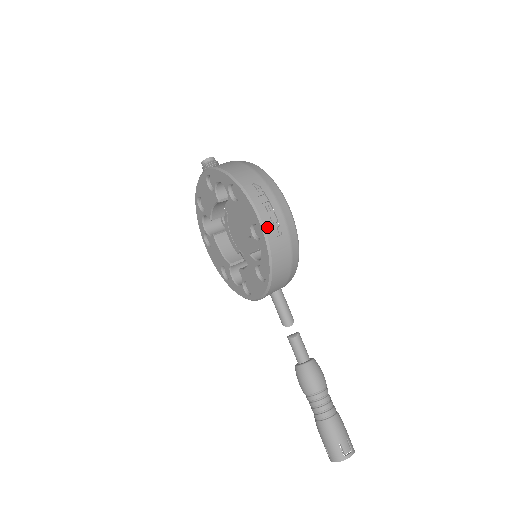
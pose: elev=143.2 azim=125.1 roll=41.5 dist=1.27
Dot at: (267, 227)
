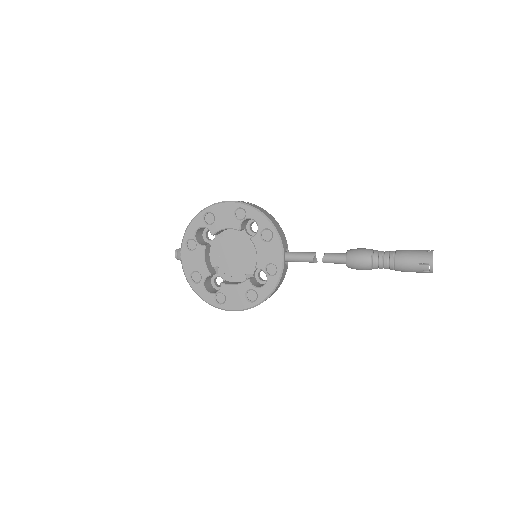
Dot at: (243, 202)
